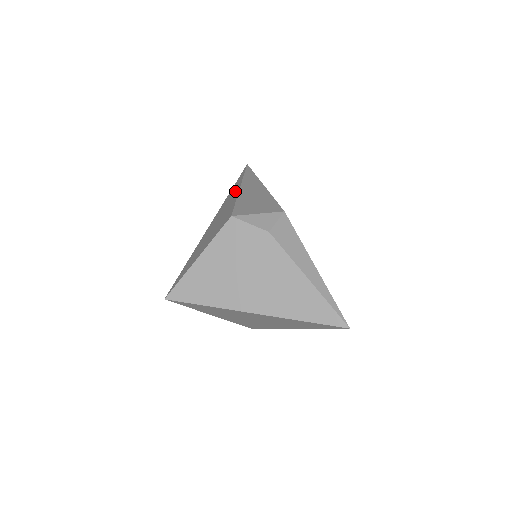
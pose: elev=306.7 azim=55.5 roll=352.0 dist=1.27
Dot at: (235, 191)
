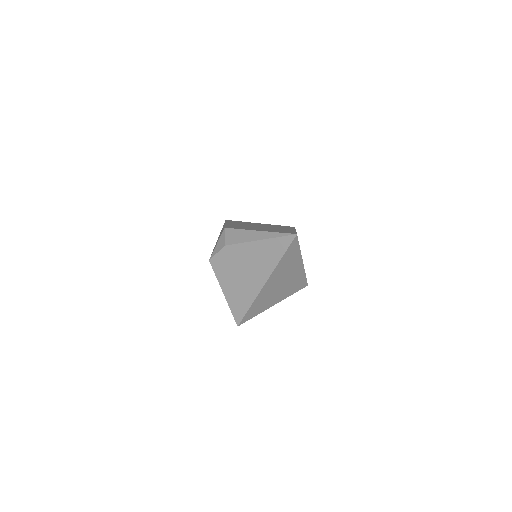
Dot at: occluded
